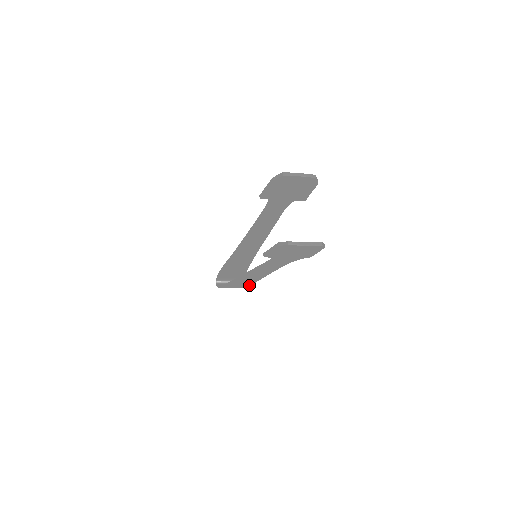
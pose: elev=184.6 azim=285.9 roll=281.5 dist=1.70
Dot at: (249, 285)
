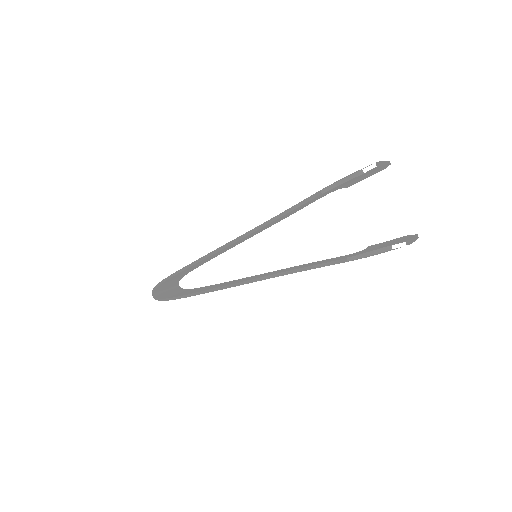
Dot at: occluded
